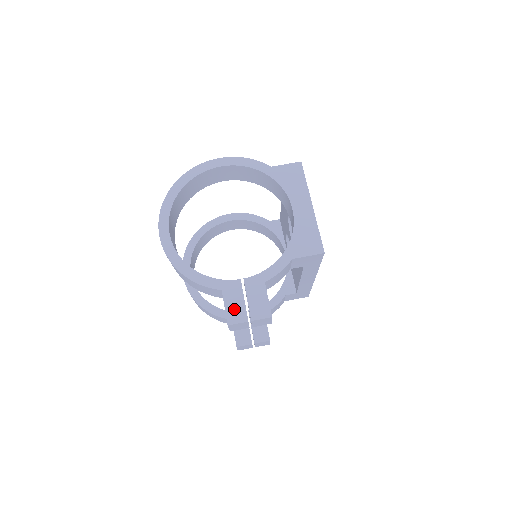
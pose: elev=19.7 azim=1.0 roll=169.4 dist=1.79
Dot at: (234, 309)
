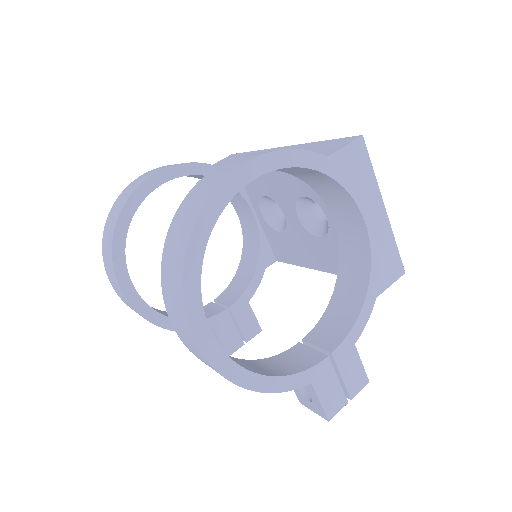
Dot at: (331, 398)
